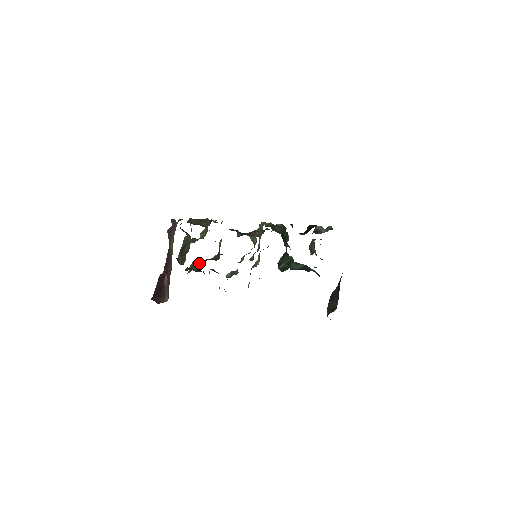
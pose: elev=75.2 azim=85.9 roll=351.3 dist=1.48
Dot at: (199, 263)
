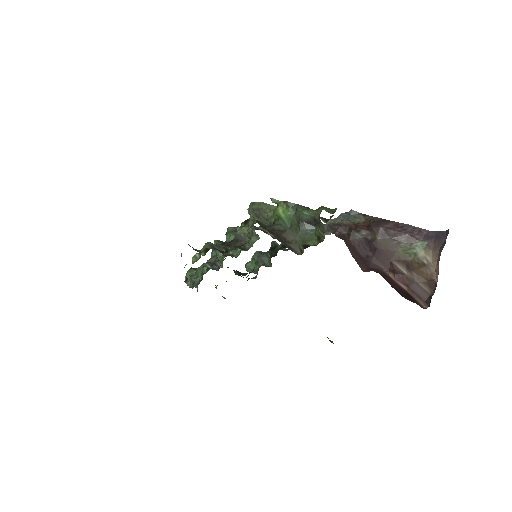
Dot at: (220, 246)
